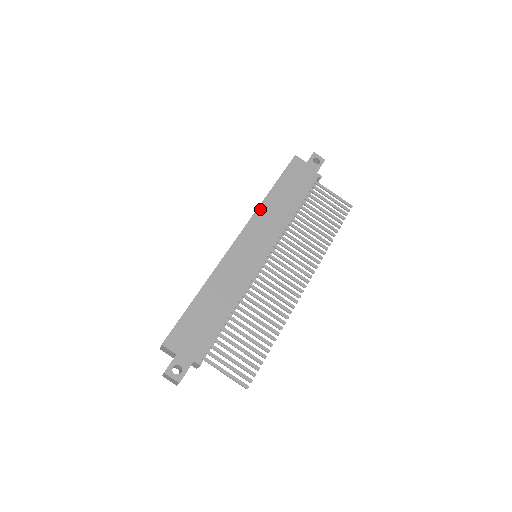
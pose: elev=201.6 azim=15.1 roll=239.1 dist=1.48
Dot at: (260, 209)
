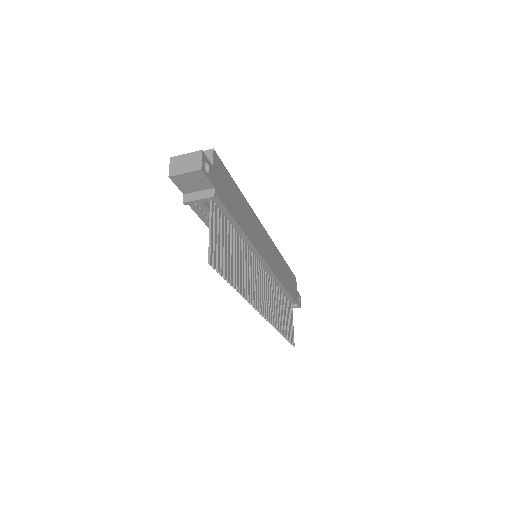
Dot at: (278, 251)
